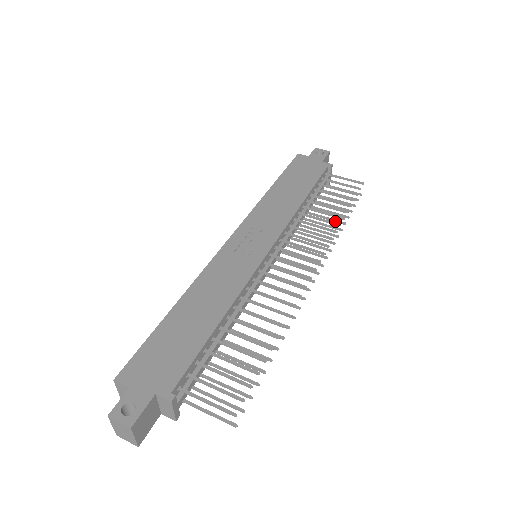
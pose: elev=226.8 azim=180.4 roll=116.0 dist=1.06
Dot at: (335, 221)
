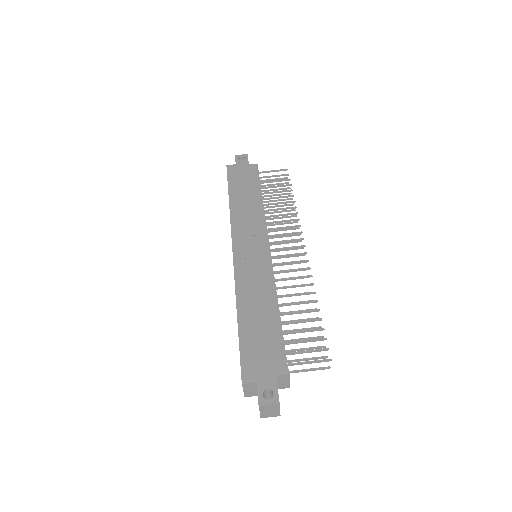
Dot at: occluded
